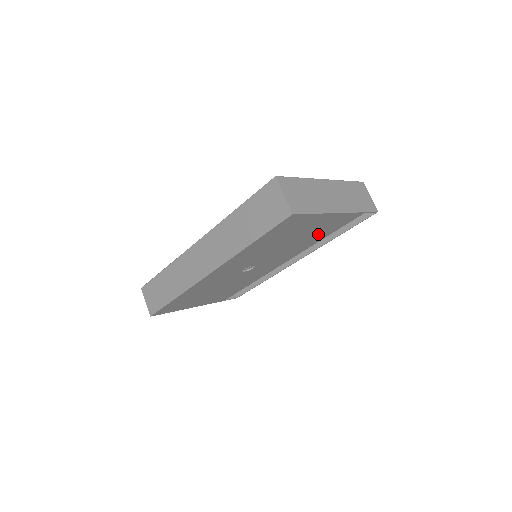
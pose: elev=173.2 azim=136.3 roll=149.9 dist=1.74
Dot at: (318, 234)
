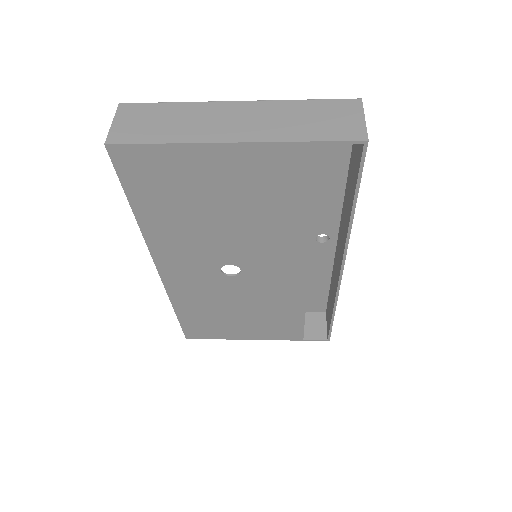
Dot at: (274, 200)
